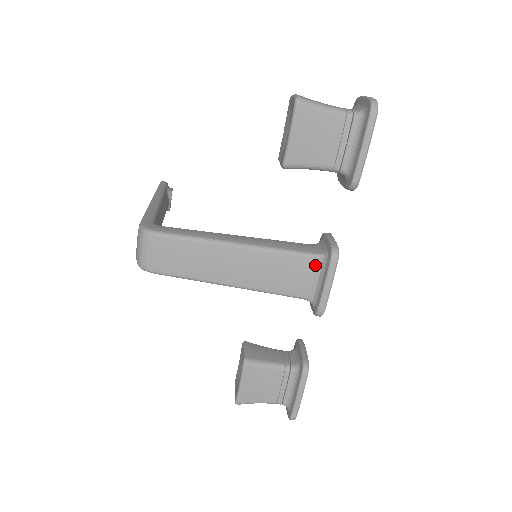
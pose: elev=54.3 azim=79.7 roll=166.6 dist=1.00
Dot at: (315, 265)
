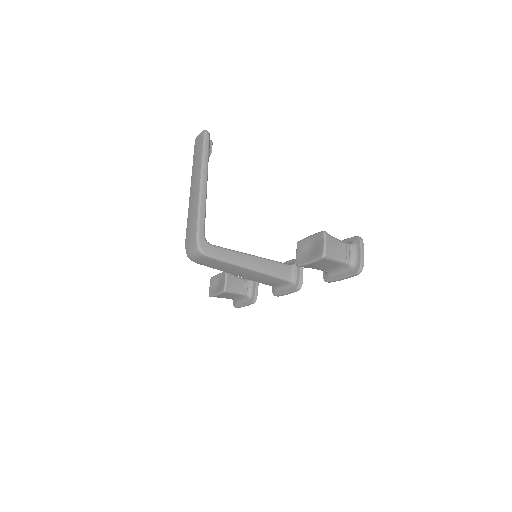
Dot at: (286, 283)
